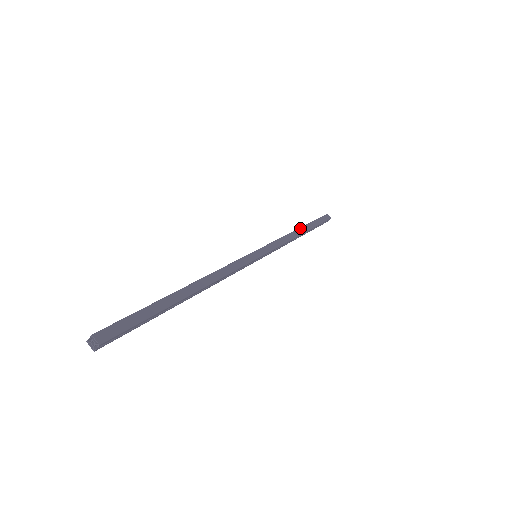
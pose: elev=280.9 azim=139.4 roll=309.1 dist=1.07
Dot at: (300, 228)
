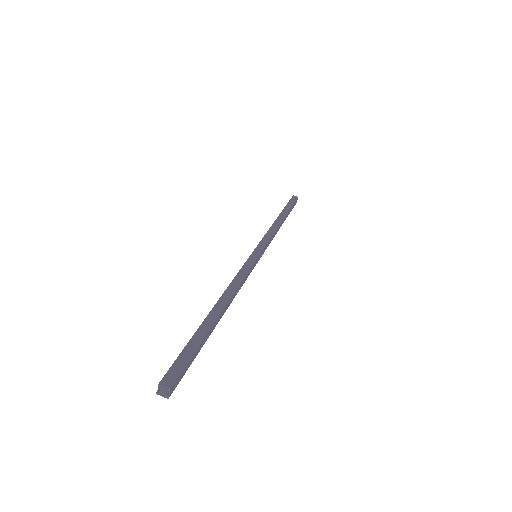
Dot at: (278, 217)
